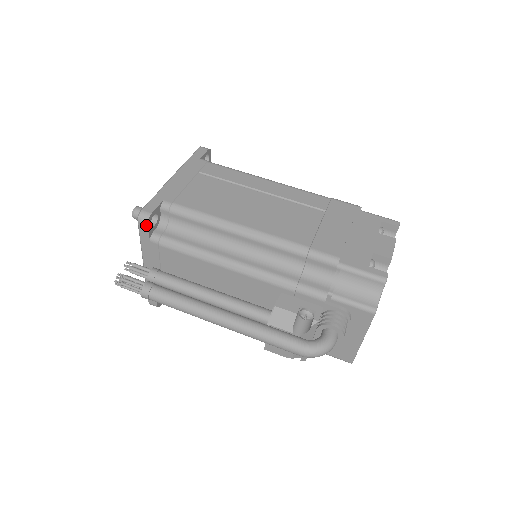
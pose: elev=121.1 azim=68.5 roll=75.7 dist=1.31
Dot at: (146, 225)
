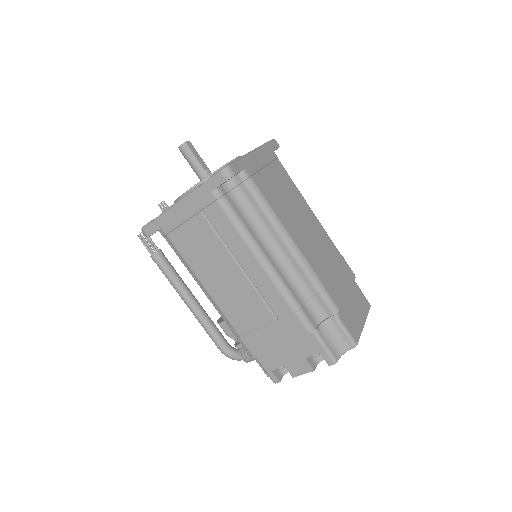
Dot at: occluded
